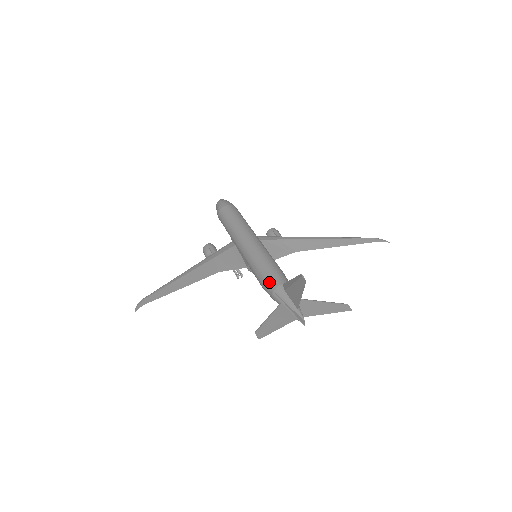
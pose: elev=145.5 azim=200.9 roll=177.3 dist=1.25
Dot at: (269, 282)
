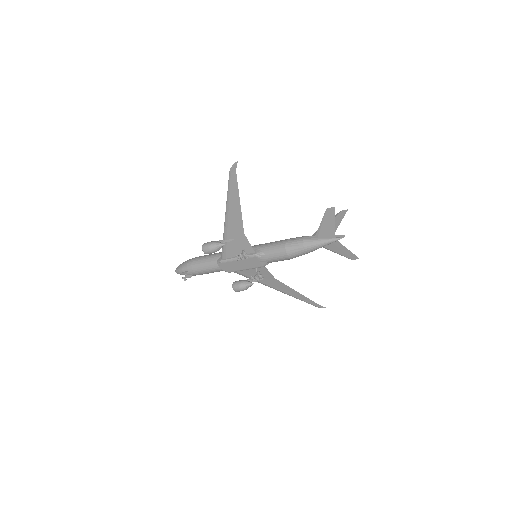
Dot at: (296, 237)
